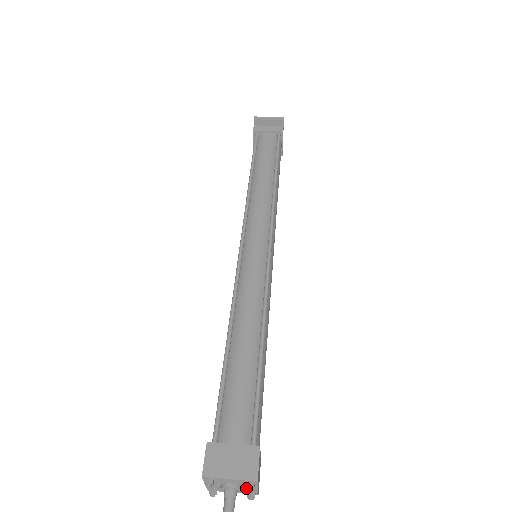
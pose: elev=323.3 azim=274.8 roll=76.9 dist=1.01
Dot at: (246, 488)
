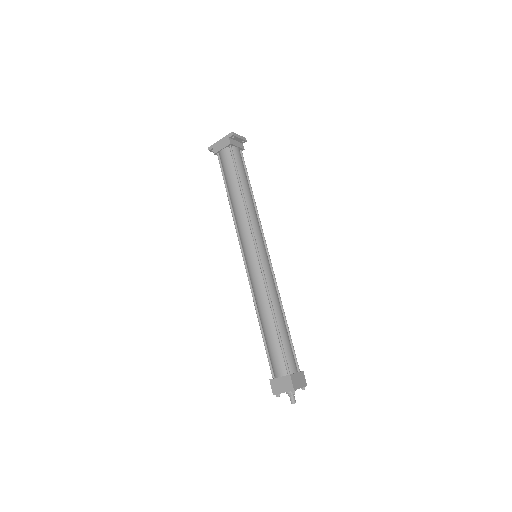
Dot at: occluded
